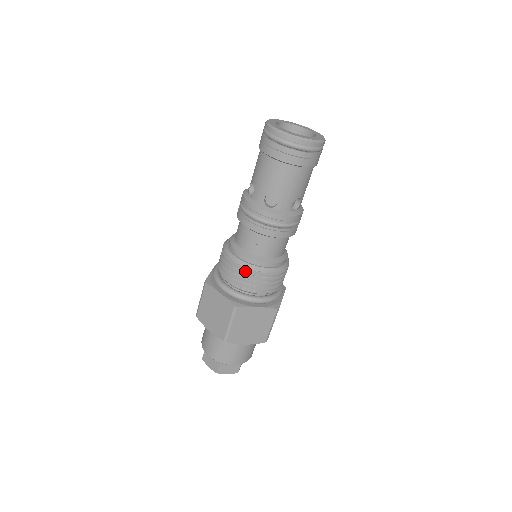
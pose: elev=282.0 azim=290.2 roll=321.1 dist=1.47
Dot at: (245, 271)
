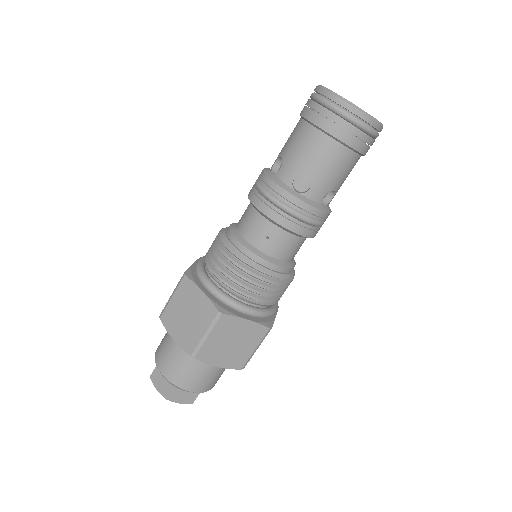
Dot at: (244, 268)
